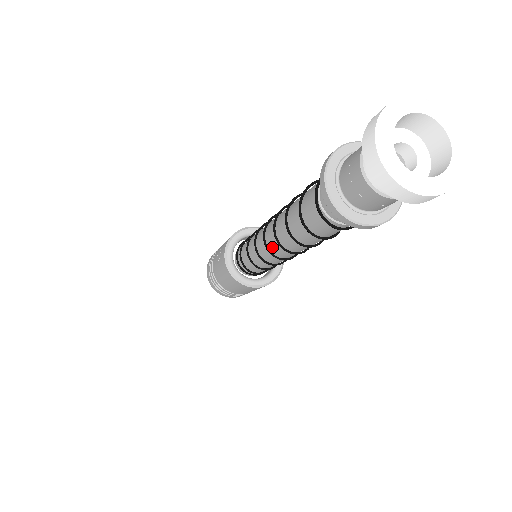
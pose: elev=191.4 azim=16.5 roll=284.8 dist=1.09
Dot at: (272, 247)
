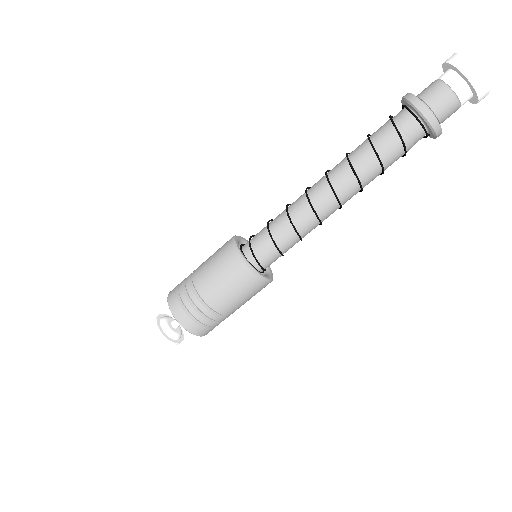
Dot at: (313, 191)
